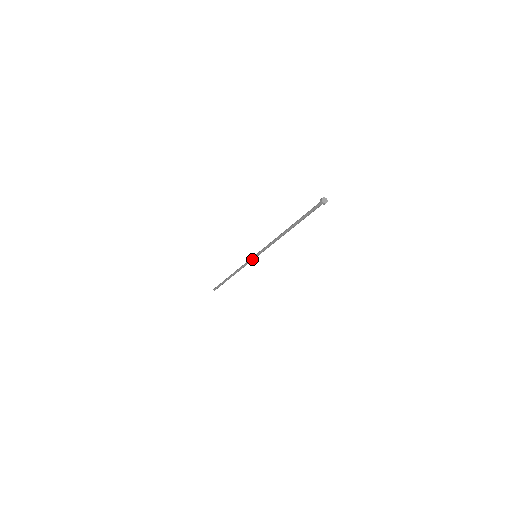
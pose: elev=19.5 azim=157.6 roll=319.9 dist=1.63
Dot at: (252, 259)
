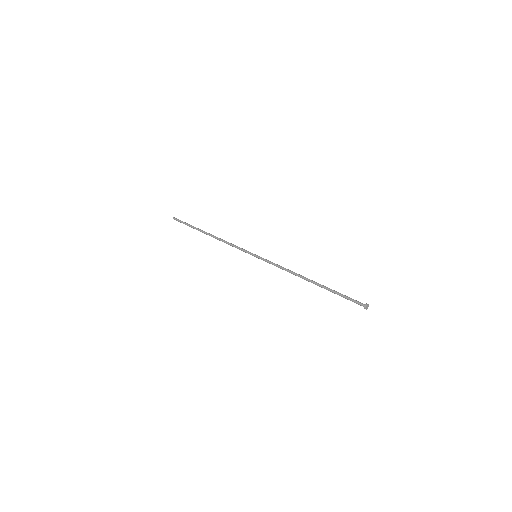
Dot at: (250, 254)
